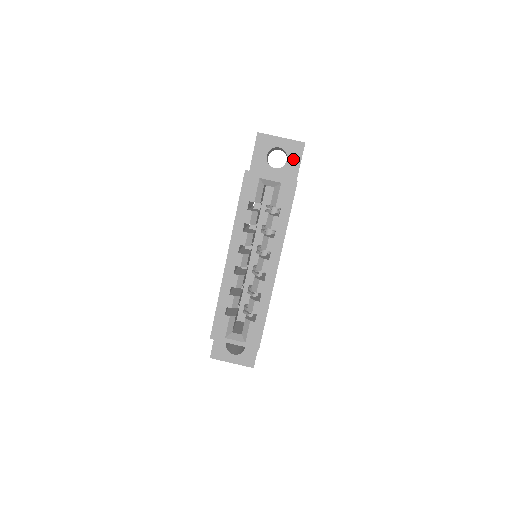
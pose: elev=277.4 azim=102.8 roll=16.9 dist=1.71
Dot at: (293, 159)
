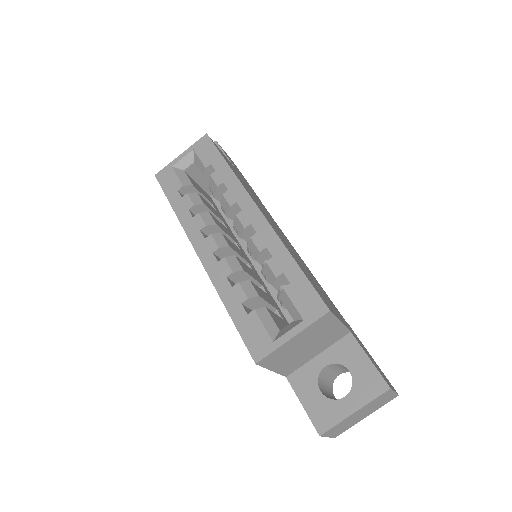
Dot at: occluded
